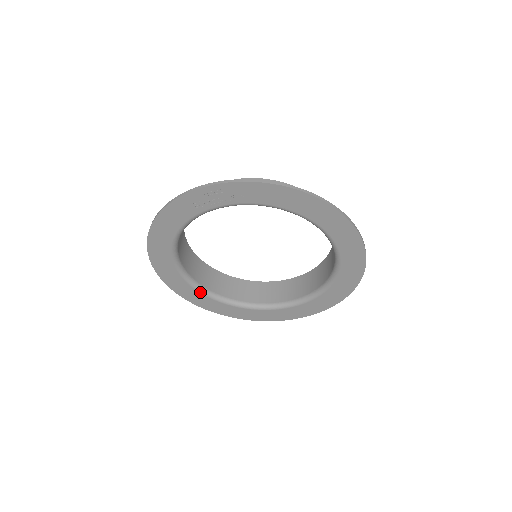
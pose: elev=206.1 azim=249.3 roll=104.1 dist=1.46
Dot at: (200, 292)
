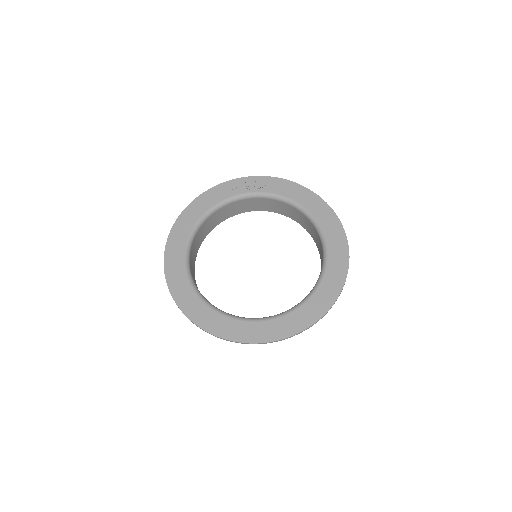
Dot at: (191, 284)
